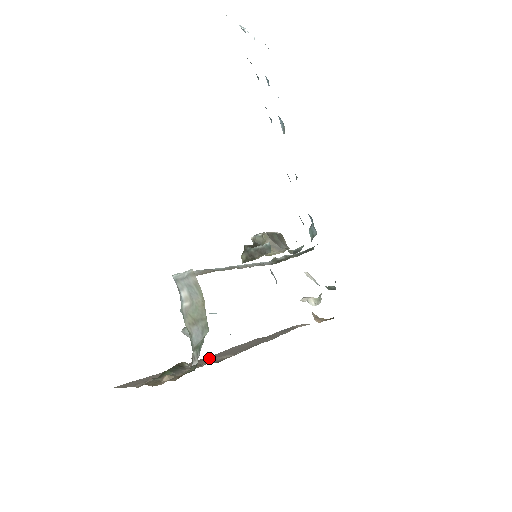
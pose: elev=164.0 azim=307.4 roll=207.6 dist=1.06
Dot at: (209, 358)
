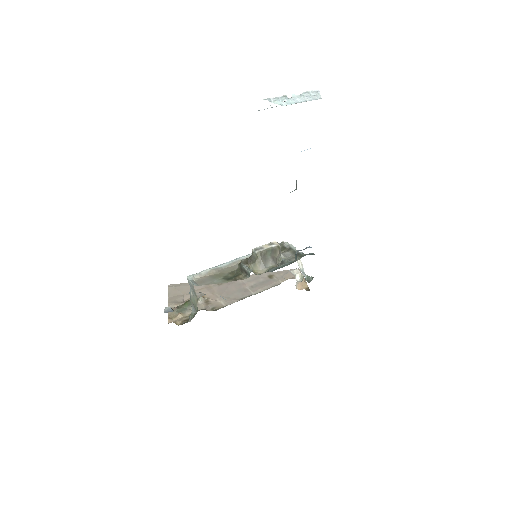
Dot at: (206, 309)
